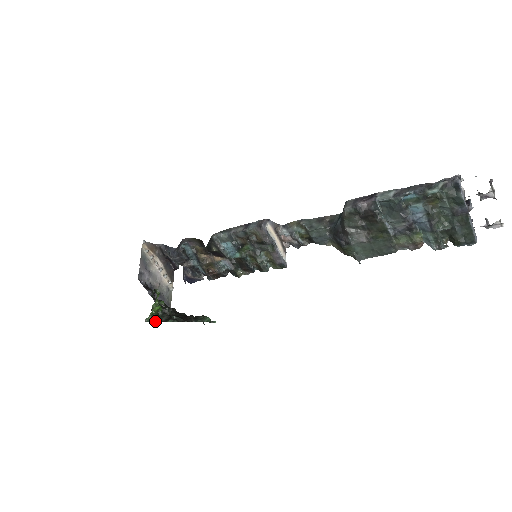
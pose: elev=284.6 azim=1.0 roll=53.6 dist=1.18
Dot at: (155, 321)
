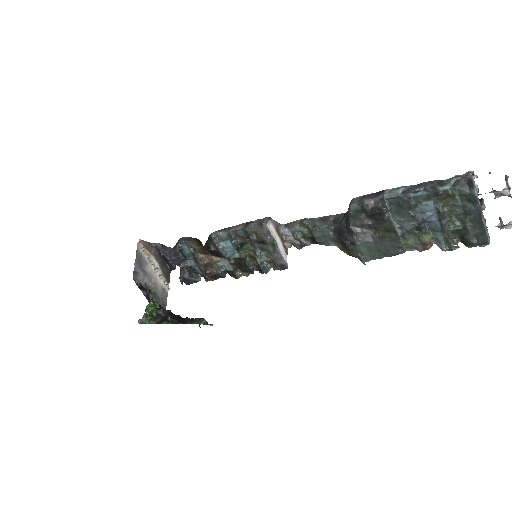
Dot at: (149, 322)
